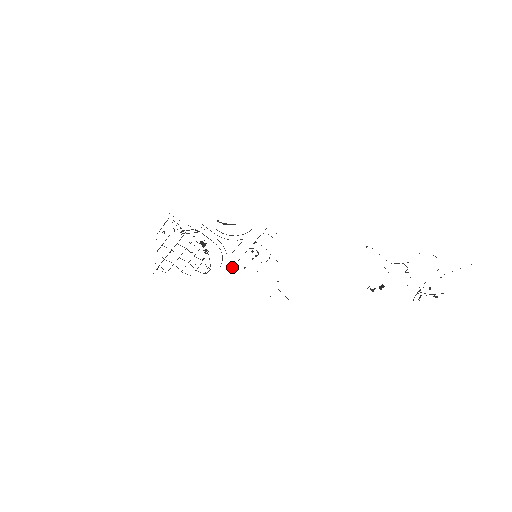
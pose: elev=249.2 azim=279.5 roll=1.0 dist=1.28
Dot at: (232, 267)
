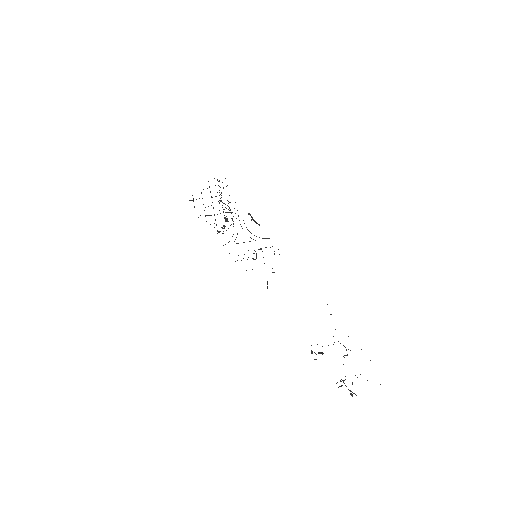
Dot at: occluded
